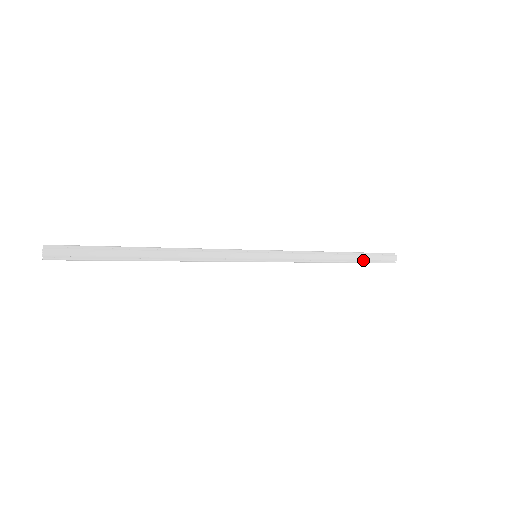
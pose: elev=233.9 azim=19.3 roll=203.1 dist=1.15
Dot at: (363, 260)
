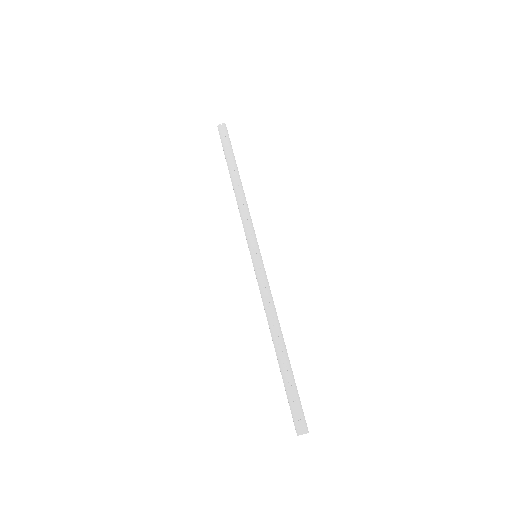
Dot at: (288, 382)
